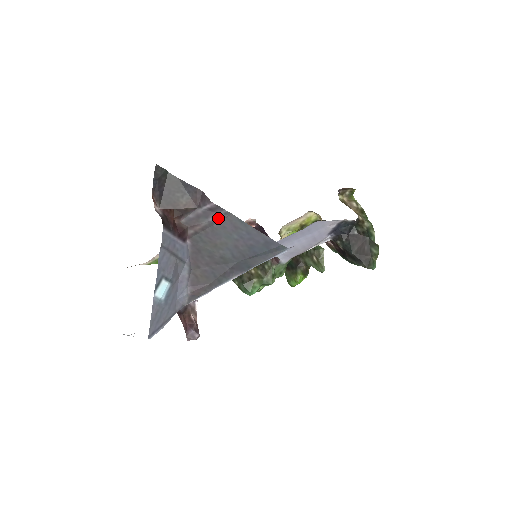
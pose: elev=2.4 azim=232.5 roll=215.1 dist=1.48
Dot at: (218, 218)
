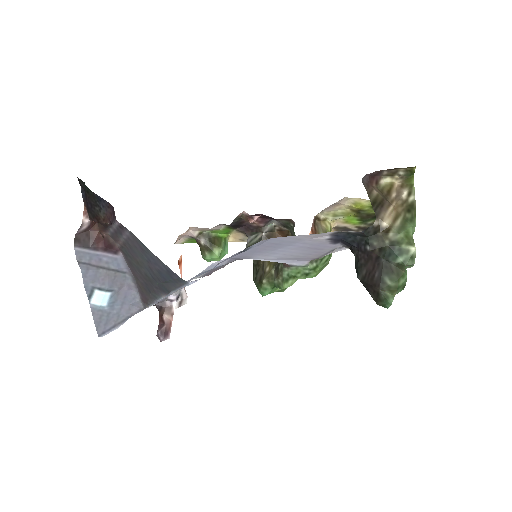
Dot at: (128, 236)
